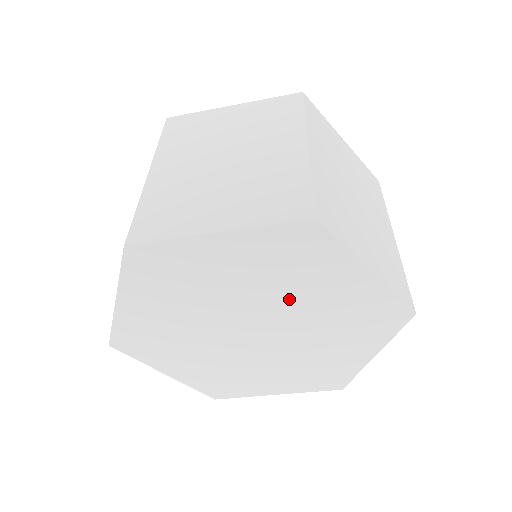
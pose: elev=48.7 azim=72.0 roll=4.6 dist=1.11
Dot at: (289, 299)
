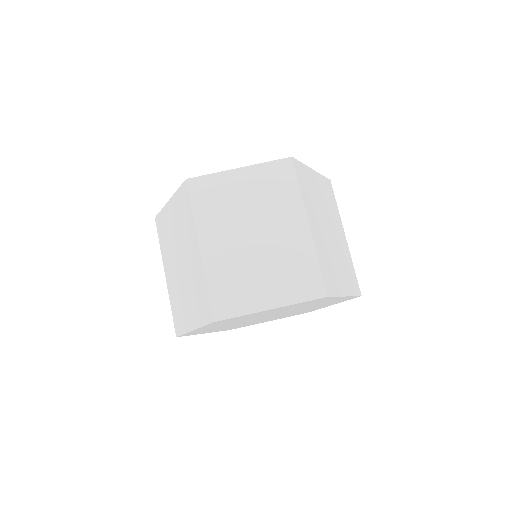
Dot at: occluded
